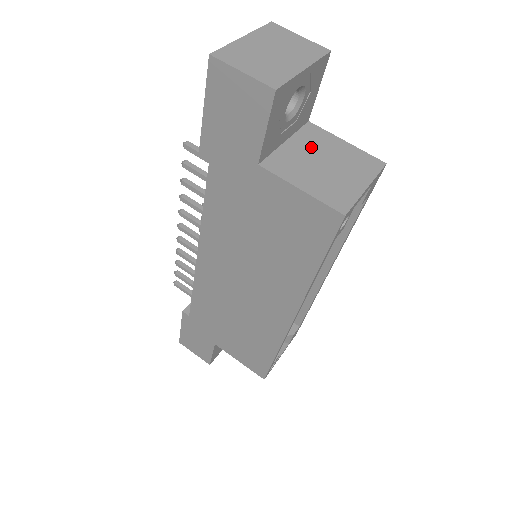
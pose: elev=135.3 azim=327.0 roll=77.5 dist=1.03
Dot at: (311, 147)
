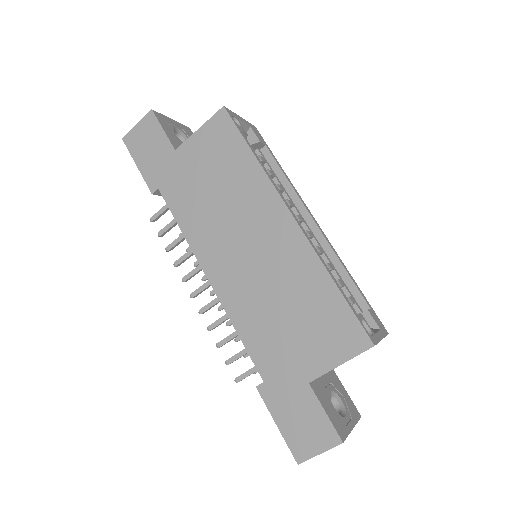
Dot at: occluded
